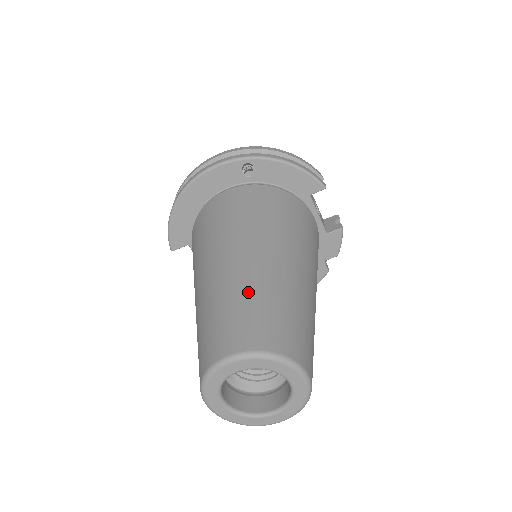
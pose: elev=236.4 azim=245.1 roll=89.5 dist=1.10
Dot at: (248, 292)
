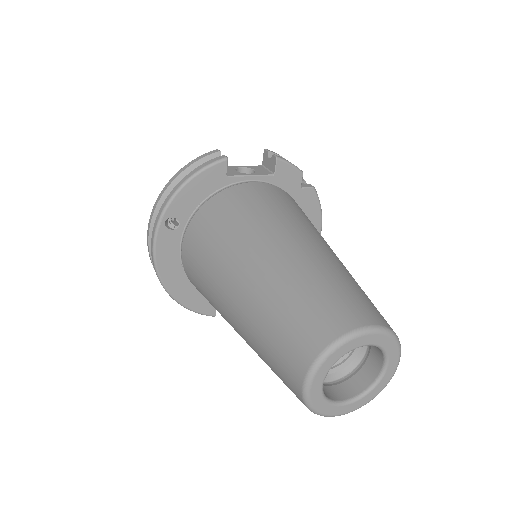
Dot at: (265, 321)
